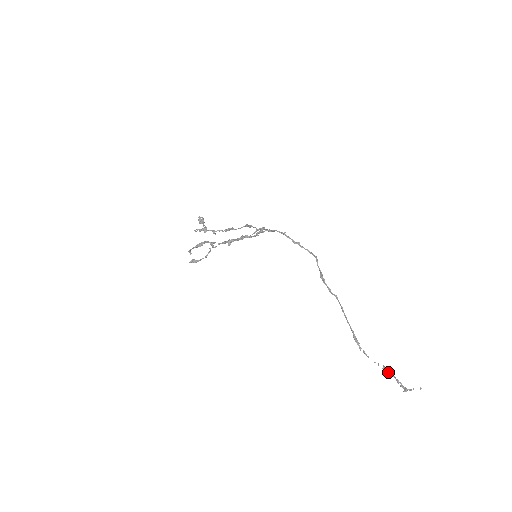
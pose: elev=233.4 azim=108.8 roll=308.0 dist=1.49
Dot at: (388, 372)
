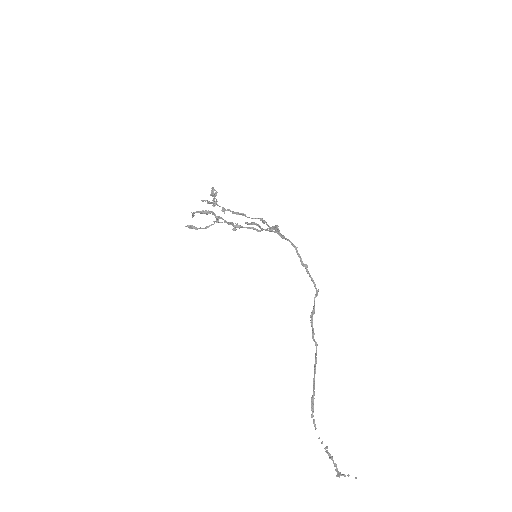
Dot at: (328, 454)
